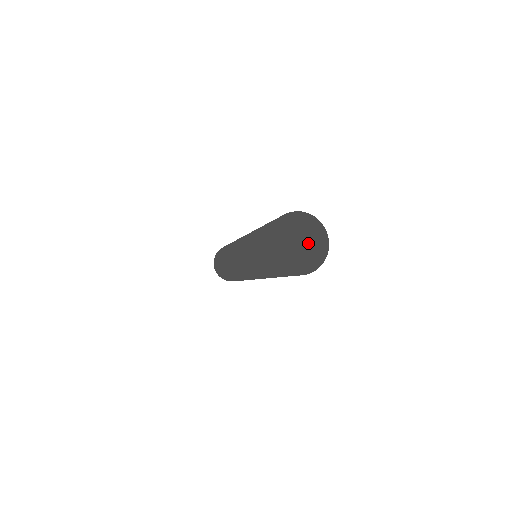
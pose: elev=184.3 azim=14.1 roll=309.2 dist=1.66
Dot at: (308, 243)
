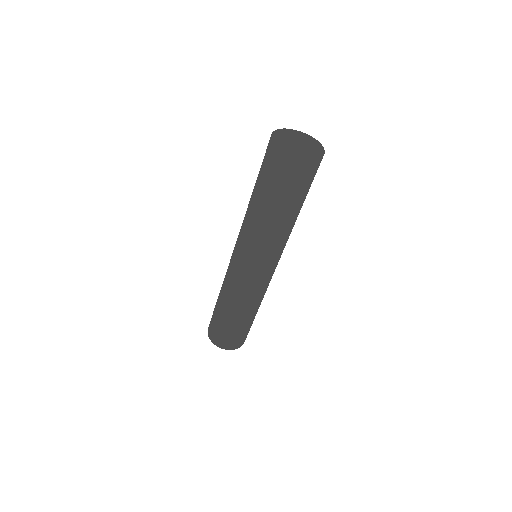
Dot at: (304, 142)
